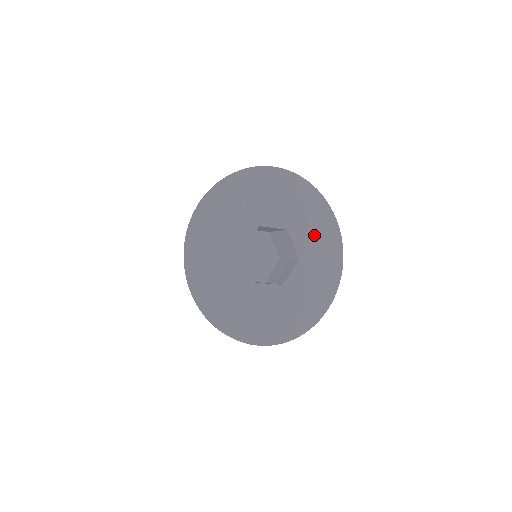
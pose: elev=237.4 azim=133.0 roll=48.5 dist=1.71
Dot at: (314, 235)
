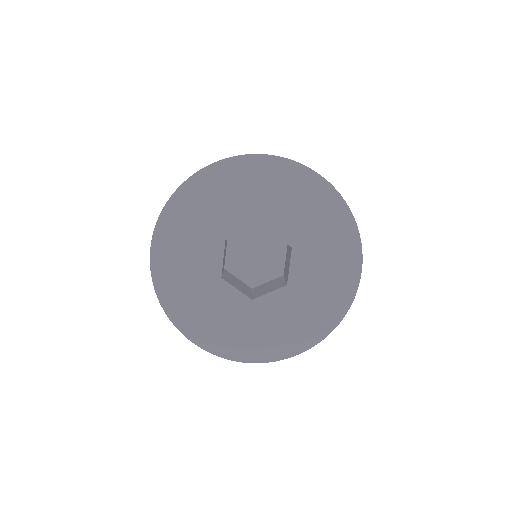
Dot at: (298, 211)
